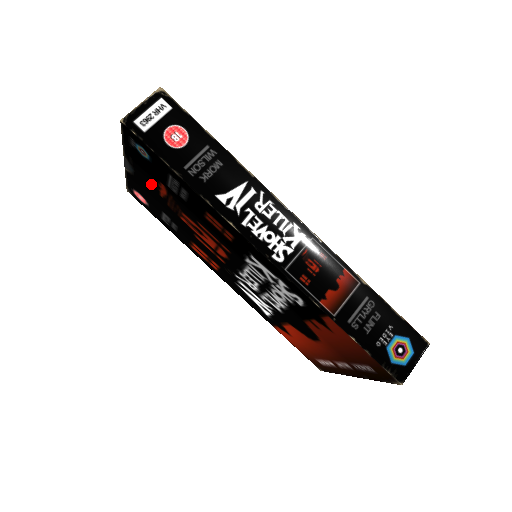
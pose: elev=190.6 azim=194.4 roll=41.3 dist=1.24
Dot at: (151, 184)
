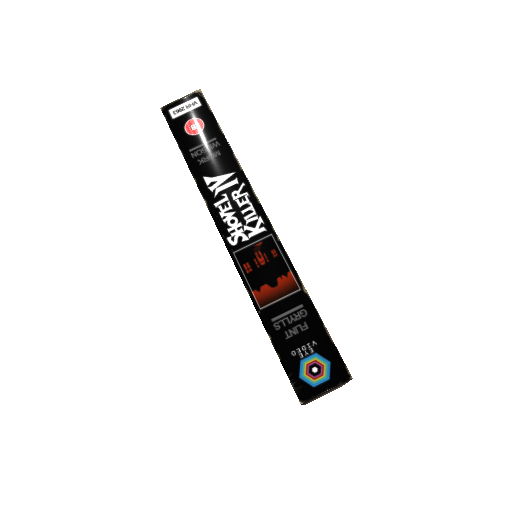
Dot at: occluded
